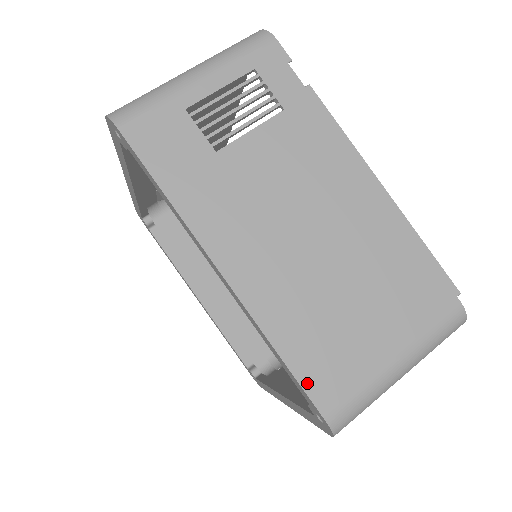
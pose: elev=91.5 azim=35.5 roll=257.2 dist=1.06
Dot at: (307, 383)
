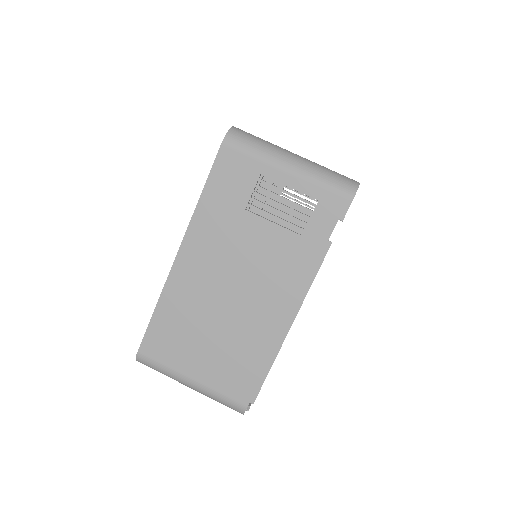
Dot at: (150, 333)
